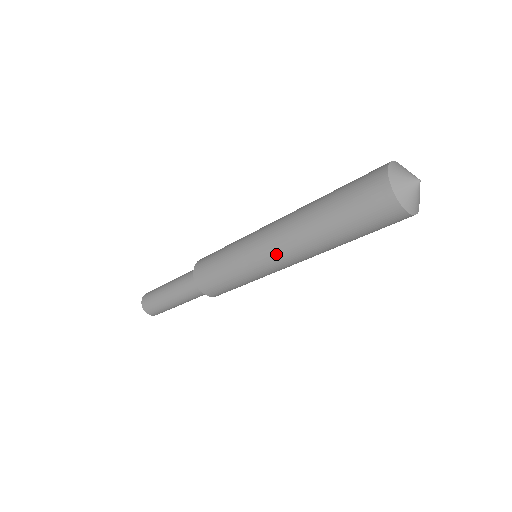
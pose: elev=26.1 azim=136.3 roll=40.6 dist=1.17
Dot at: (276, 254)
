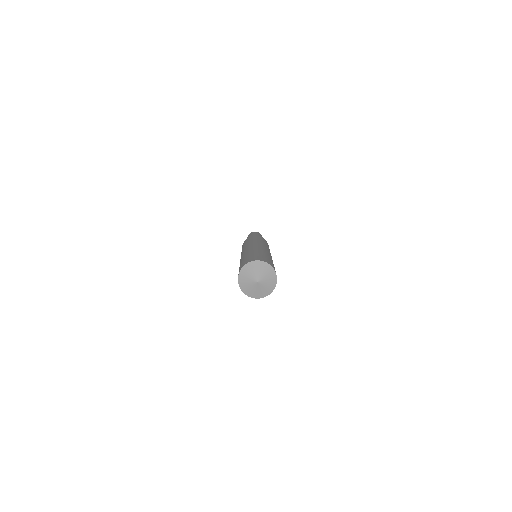
Dot at: occluded
